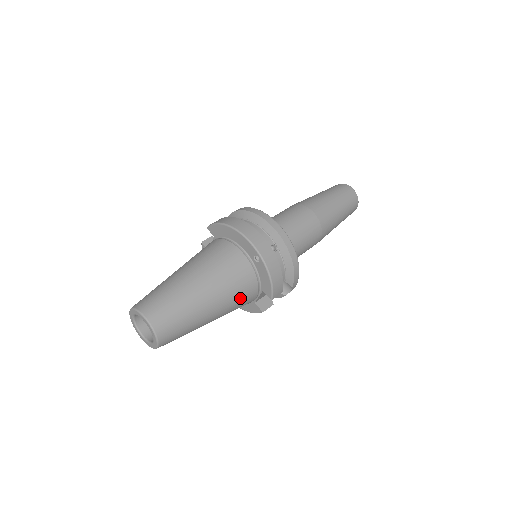
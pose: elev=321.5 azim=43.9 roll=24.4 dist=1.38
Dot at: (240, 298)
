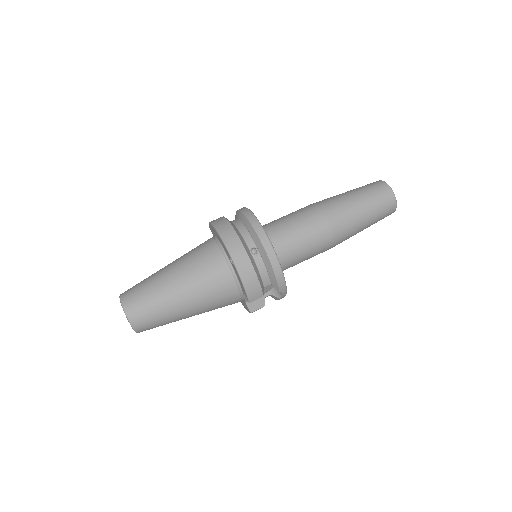
Dot at: (218, 297)
